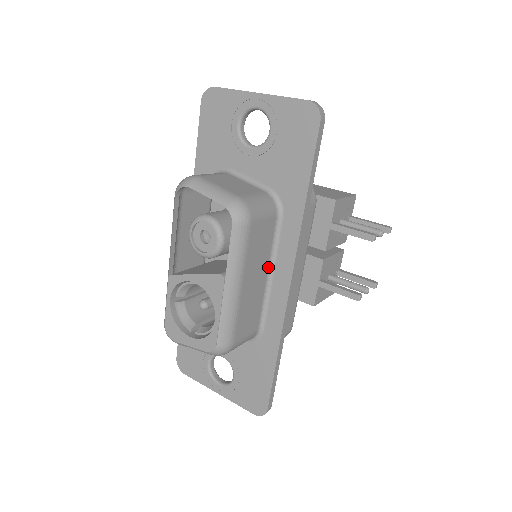
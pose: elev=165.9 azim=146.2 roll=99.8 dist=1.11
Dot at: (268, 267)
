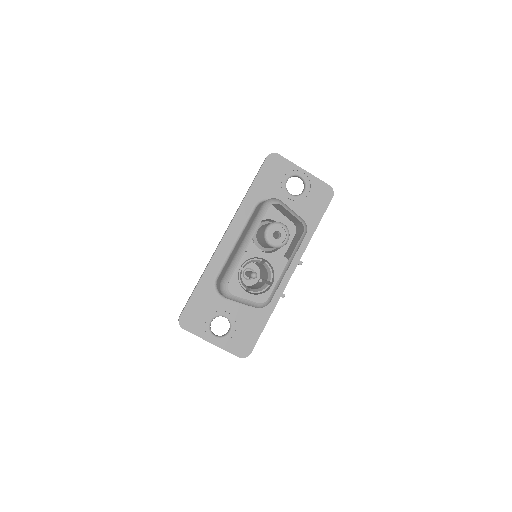
Dot at: occluded
